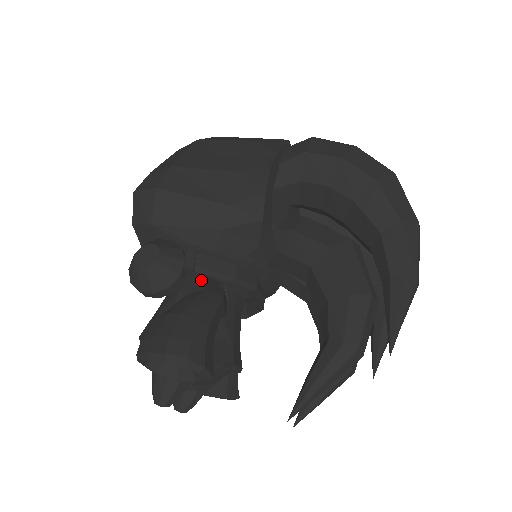
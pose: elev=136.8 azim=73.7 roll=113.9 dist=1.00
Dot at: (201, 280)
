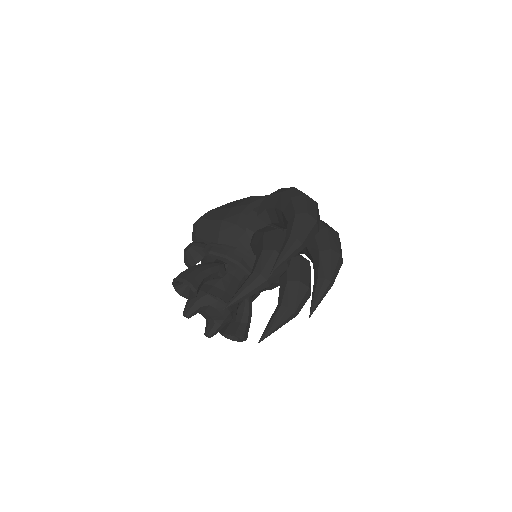
Dot at: (215, 260)
